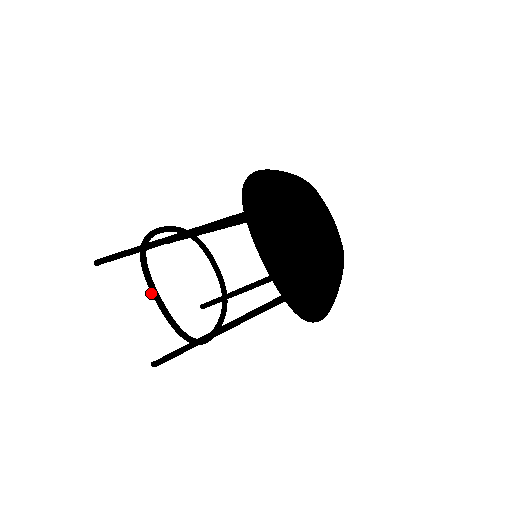
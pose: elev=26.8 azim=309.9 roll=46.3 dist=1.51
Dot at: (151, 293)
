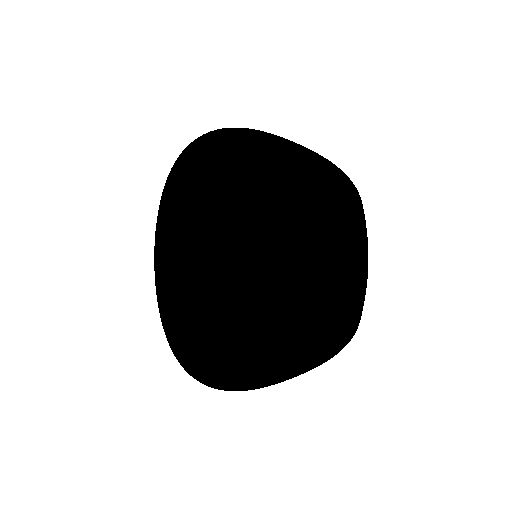
Dot at: occluded
